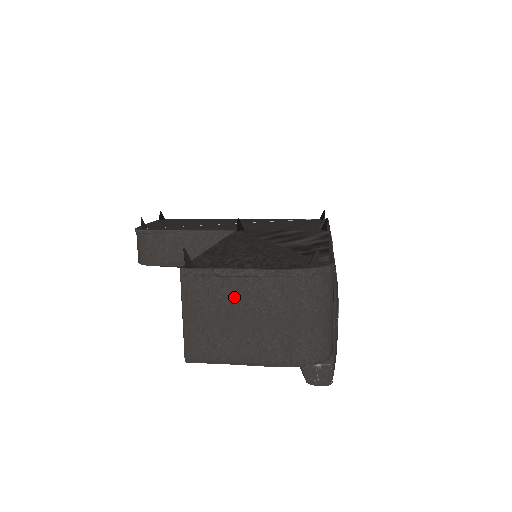
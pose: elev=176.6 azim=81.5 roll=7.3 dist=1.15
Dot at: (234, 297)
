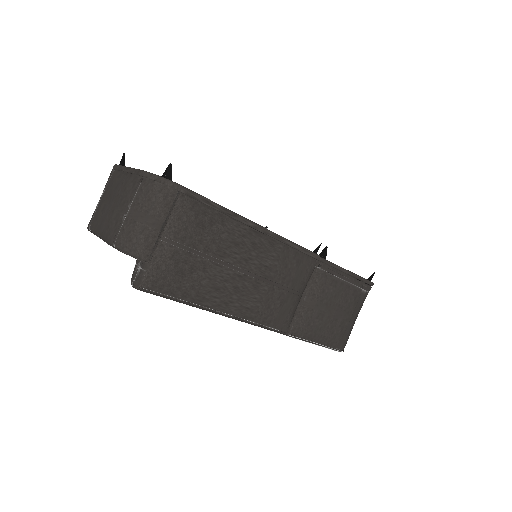
Dot at: (117, 185)
